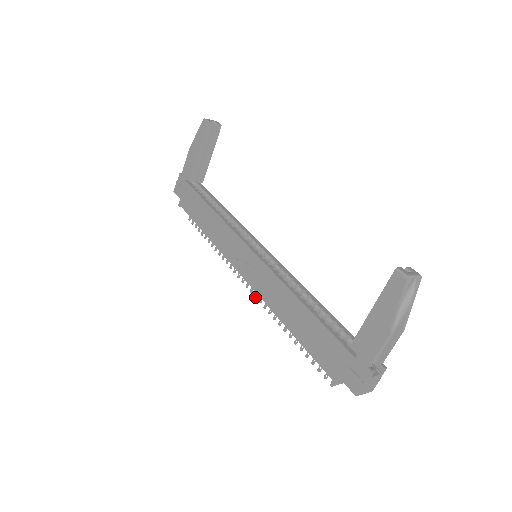
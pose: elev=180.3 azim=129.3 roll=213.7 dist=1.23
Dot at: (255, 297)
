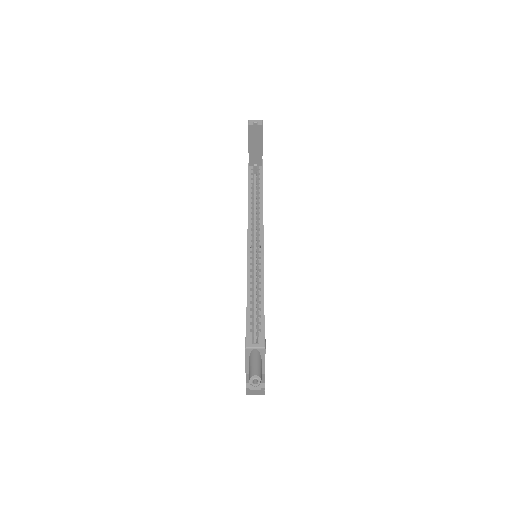
Dot at: occluded
